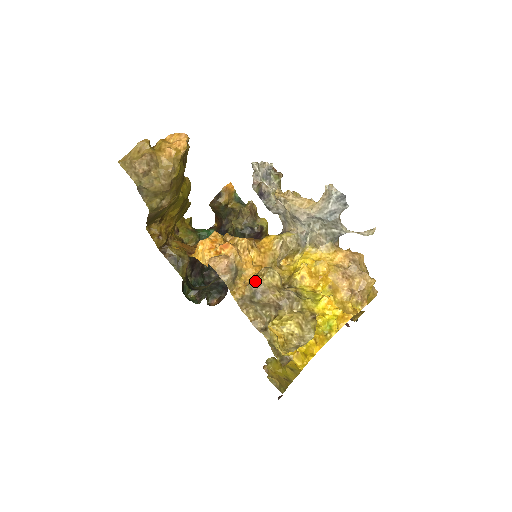
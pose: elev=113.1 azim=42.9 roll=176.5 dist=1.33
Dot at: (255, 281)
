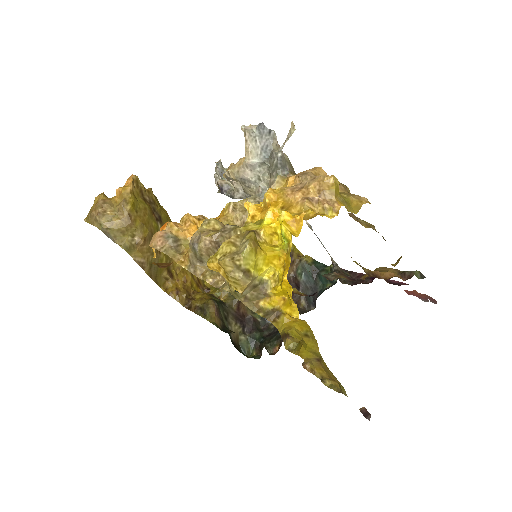
Dot at: (192, 237)
